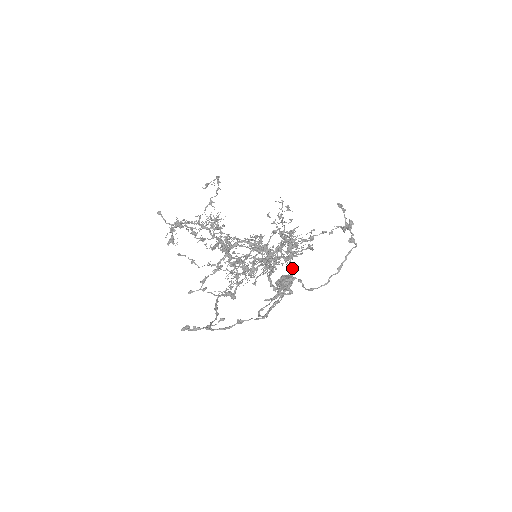
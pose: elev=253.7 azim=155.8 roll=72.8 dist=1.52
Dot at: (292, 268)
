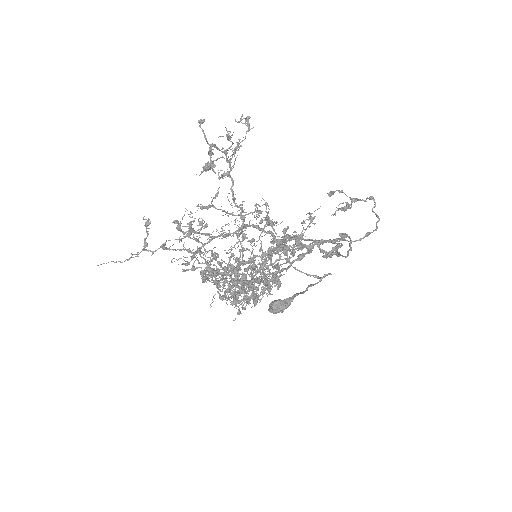
Dot at: (320, 240)
